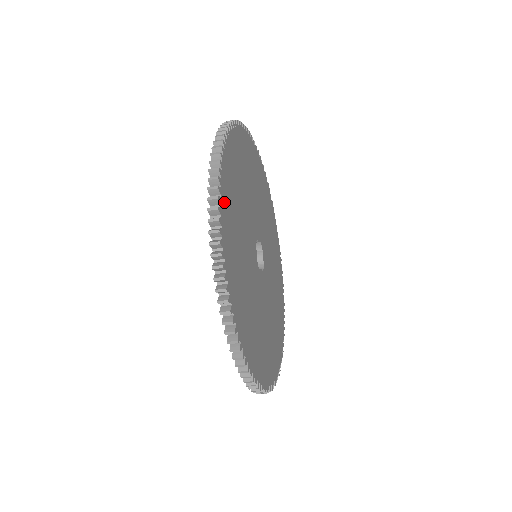
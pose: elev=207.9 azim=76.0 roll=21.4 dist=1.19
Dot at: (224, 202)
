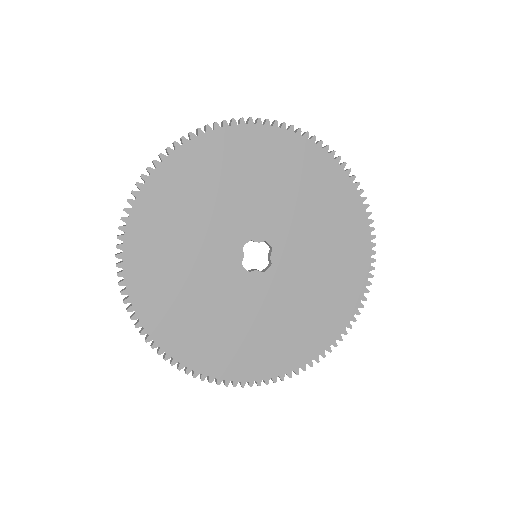
Dot at: (139, 219)
